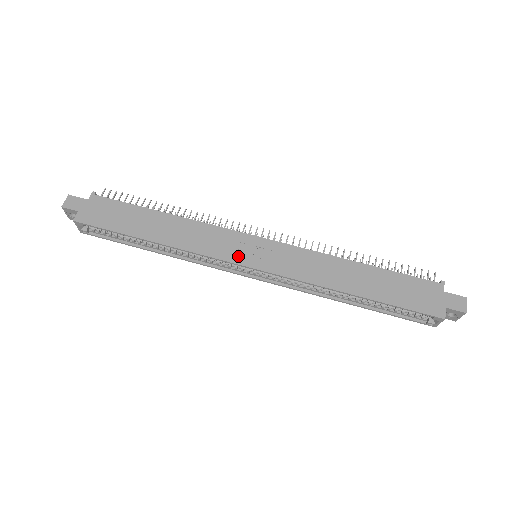
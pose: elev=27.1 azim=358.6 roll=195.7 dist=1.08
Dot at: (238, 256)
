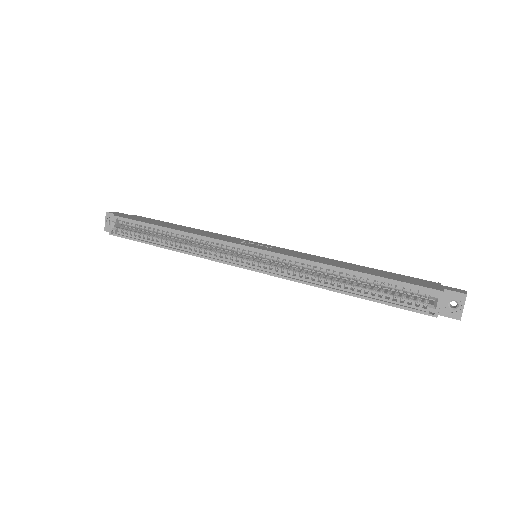
Dot at: (240, 243)
